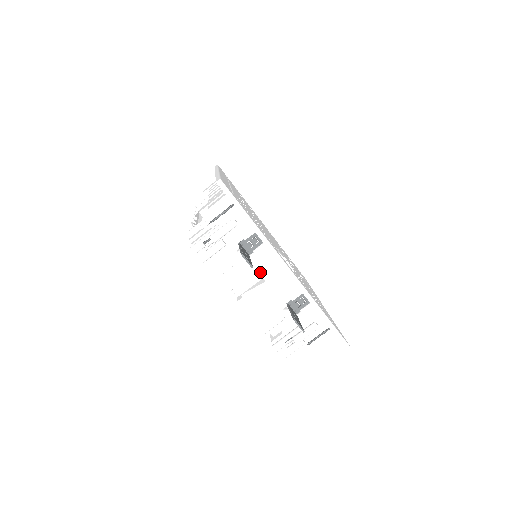
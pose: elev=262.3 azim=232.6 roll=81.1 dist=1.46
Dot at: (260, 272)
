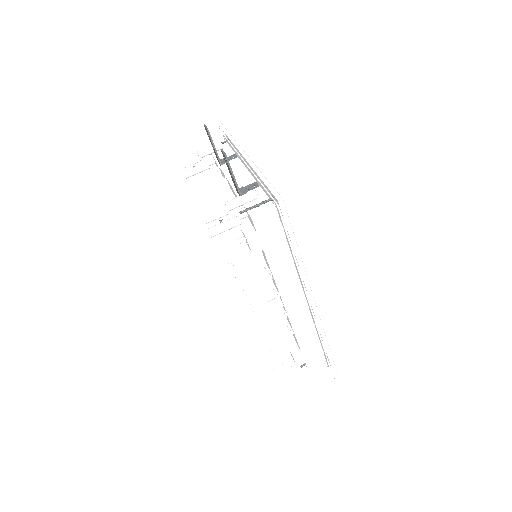
Dot at: (225, 173)
